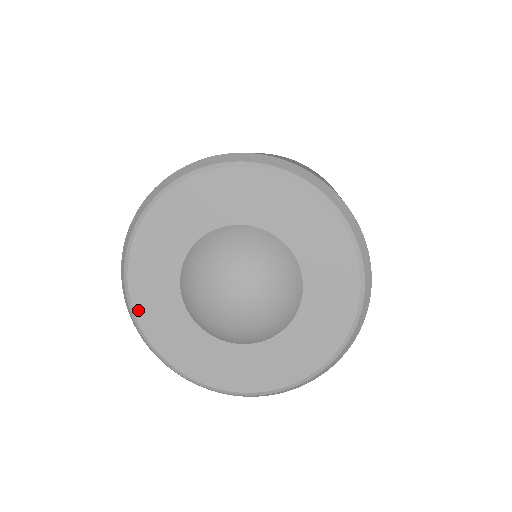
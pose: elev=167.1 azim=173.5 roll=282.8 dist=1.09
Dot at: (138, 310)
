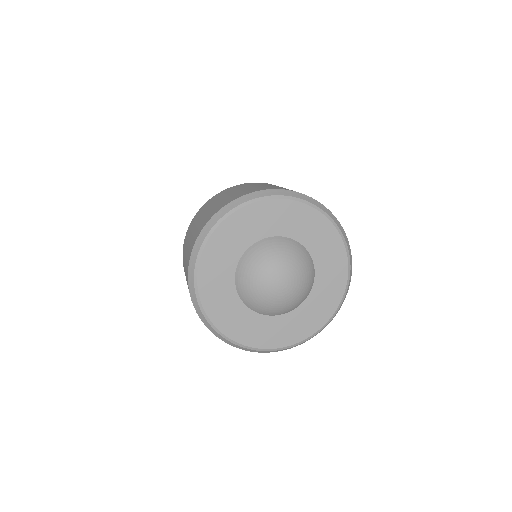
Dot at: (219, 326)
